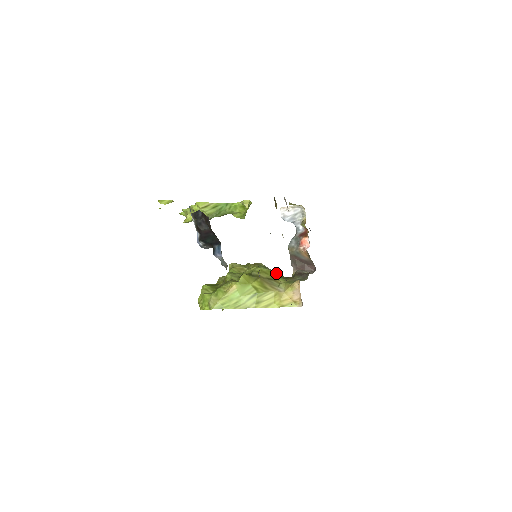
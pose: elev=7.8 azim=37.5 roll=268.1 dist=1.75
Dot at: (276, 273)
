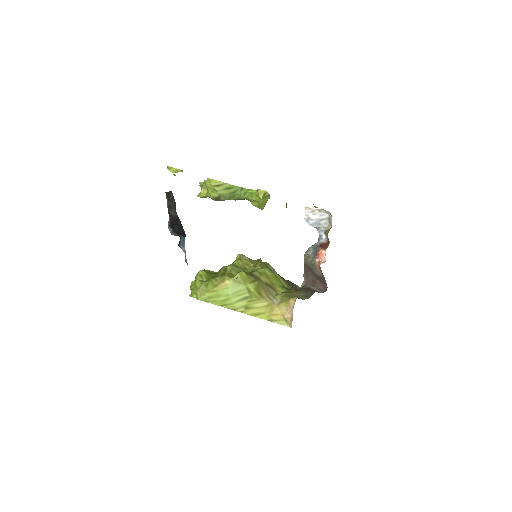
Dot at: (281, 280)
